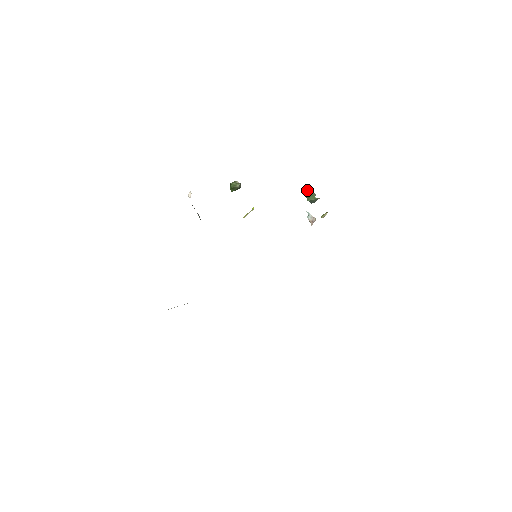
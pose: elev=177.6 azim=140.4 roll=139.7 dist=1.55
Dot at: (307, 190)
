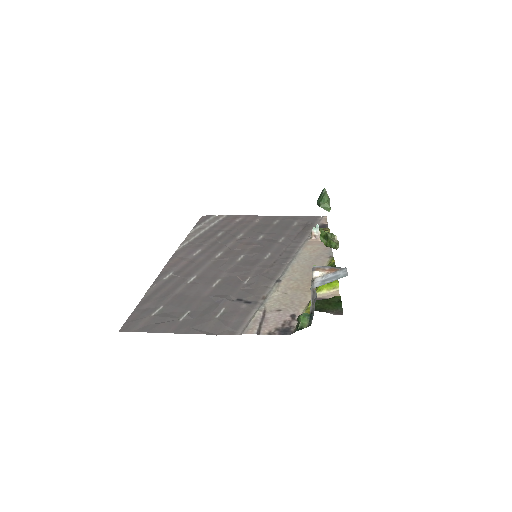
Dot at: (327, 195)
